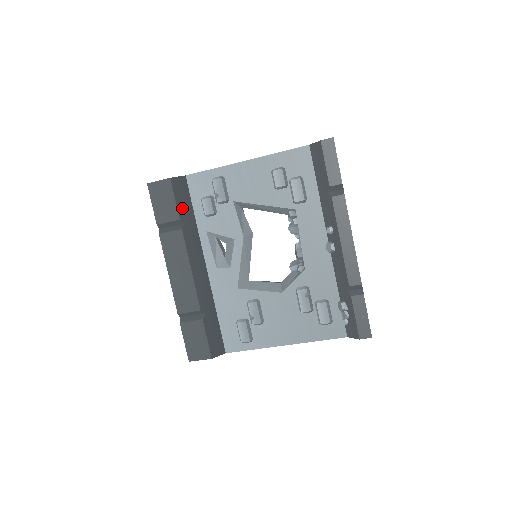
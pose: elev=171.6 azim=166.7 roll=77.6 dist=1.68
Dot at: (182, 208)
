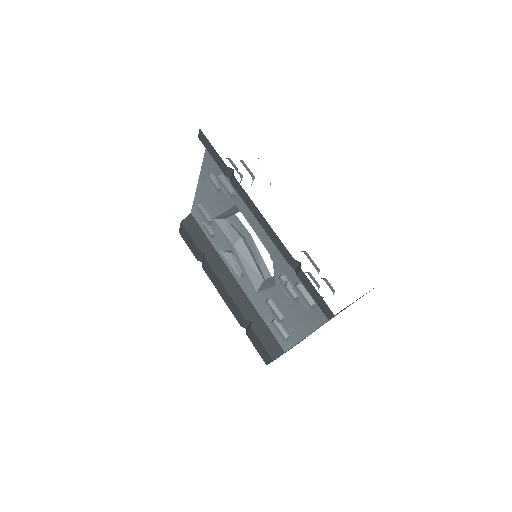
Dot at: (198, 241)
